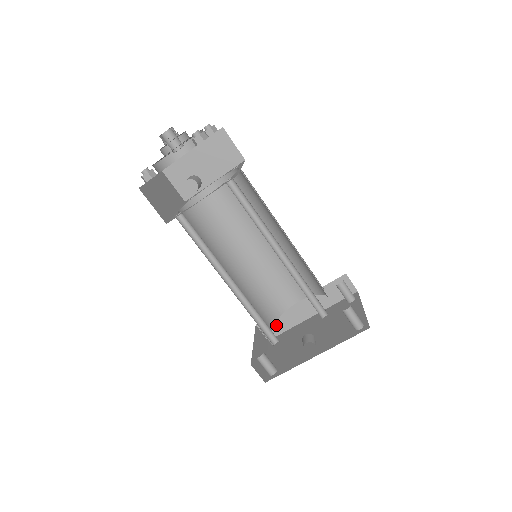
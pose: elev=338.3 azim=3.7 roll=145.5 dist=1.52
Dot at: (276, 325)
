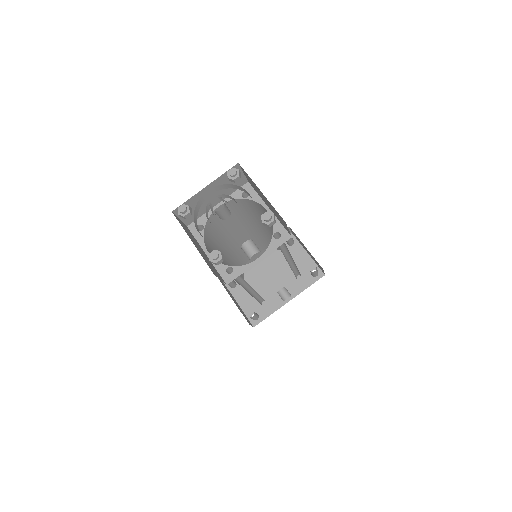
Dot at: occluded
